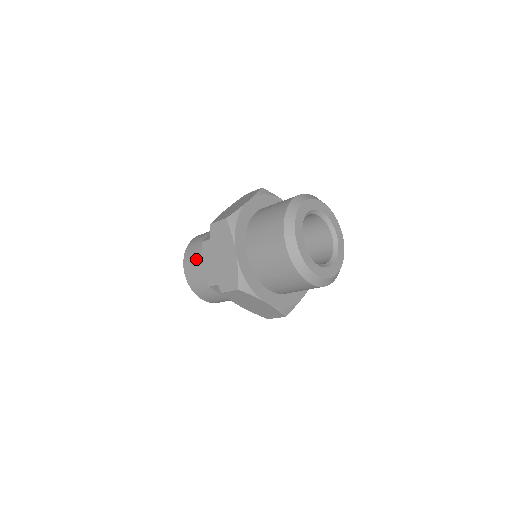
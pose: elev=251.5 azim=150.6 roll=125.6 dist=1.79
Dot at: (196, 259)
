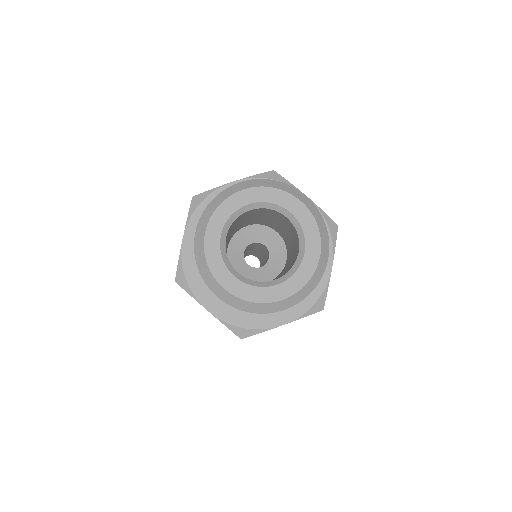
Dot at: occluded
